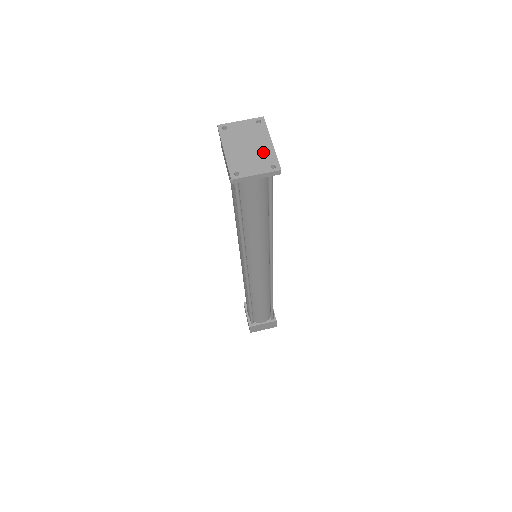
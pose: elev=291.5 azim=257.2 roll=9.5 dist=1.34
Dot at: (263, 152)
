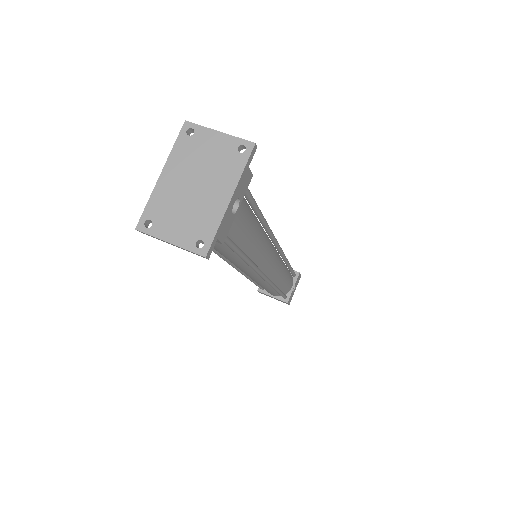
Dot at: (206, 209)
